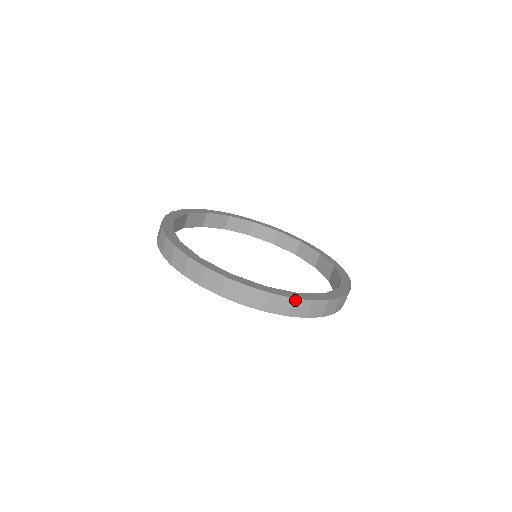
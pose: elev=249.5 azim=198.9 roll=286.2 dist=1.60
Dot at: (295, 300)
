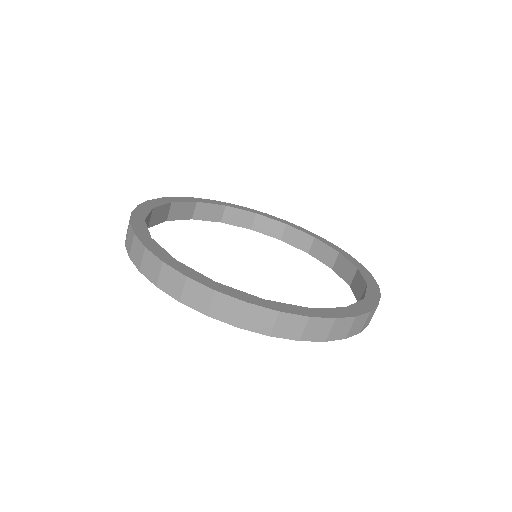
Dot at: (249, 306)
